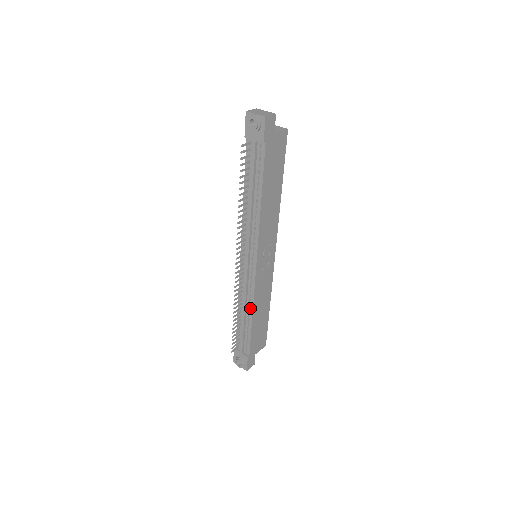
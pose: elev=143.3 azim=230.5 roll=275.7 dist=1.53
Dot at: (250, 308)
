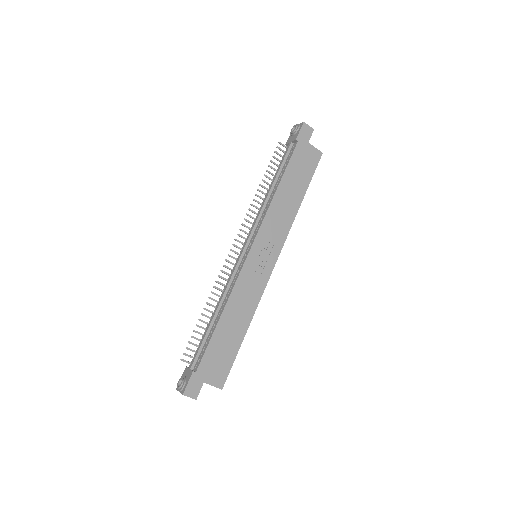
Dot at: (225, 303)
